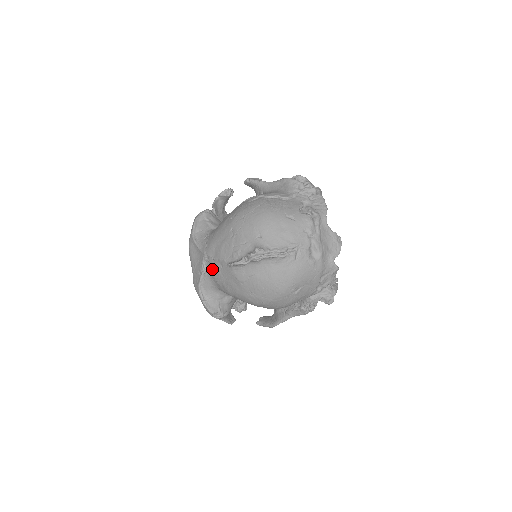
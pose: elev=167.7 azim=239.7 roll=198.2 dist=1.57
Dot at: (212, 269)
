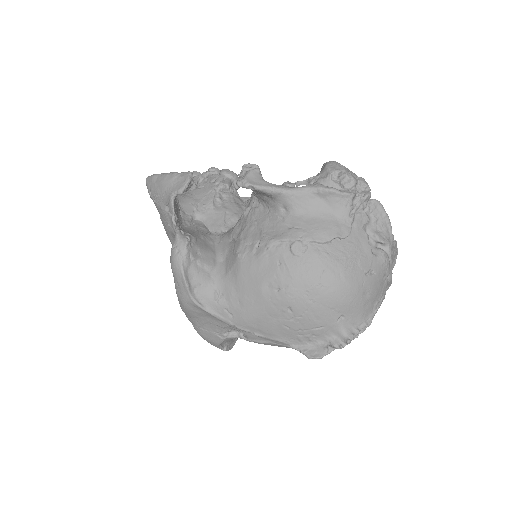
Dot at: (252, 341)
